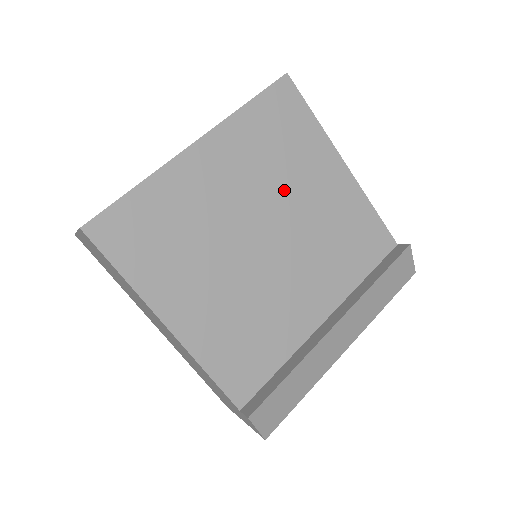
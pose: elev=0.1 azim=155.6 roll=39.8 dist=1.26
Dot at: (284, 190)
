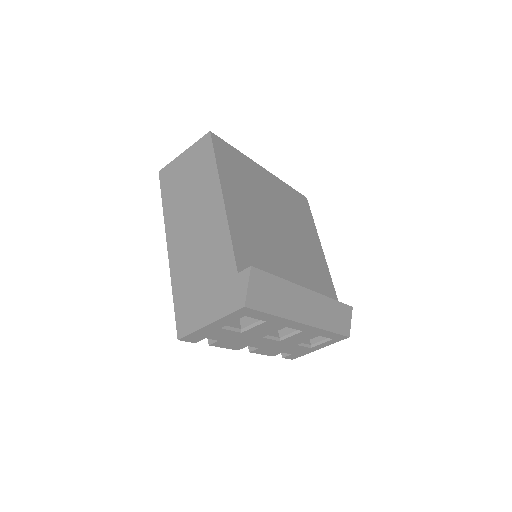
Dot at: (294, 225)
